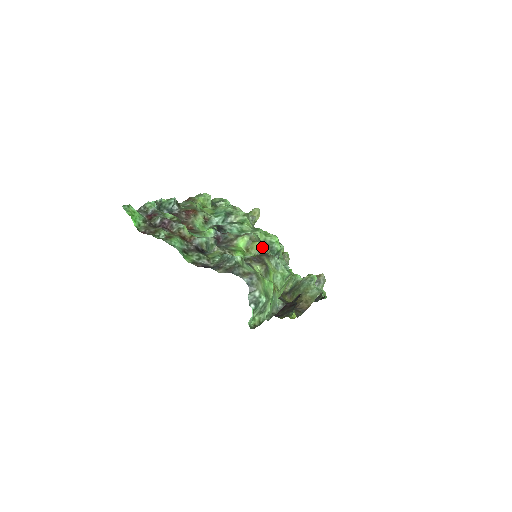
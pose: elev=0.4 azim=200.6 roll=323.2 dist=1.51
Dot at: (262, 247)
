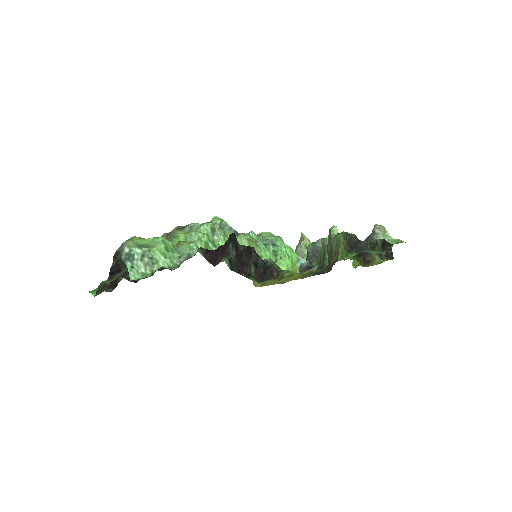
Dot at: (176, 227)
